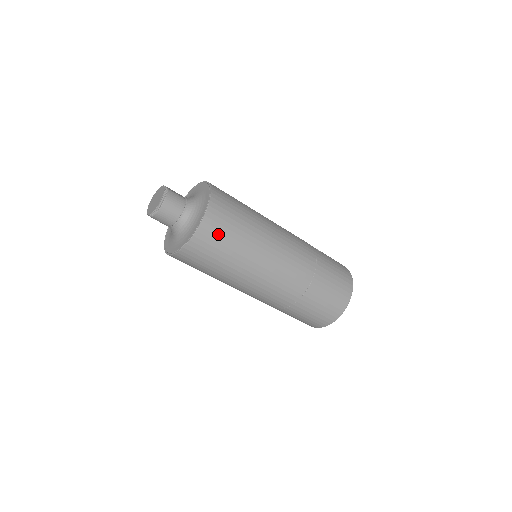
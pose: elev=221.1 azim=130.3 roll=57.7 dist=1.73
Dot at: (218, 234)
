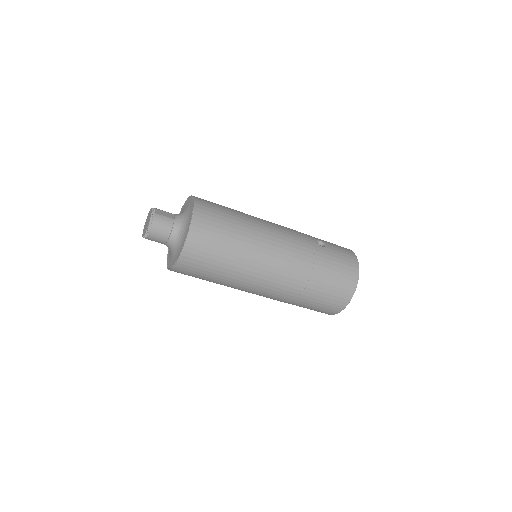
Dot at: (202, 255)
